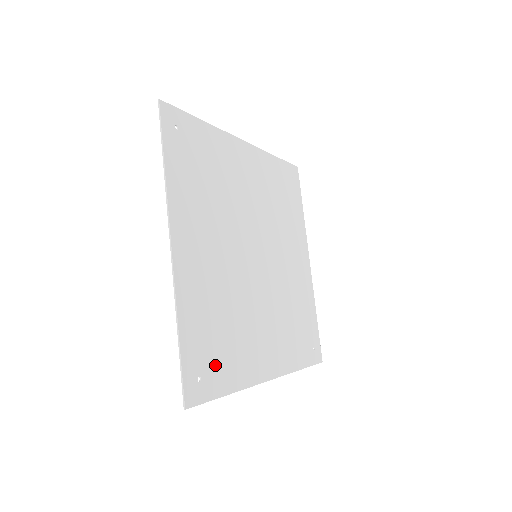
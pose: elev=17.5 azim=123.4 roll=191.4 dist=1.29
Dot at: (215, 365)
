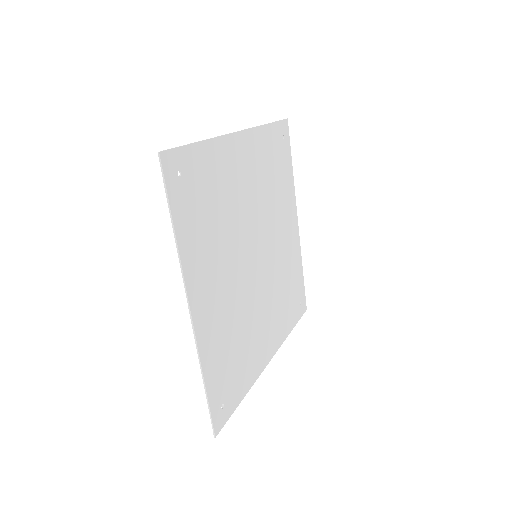
Dot at: (232, 385)
